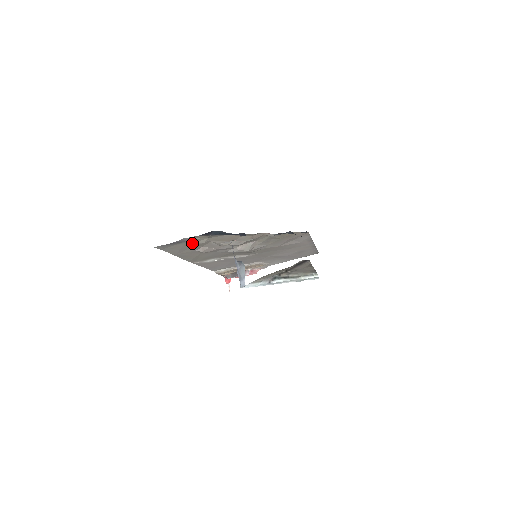
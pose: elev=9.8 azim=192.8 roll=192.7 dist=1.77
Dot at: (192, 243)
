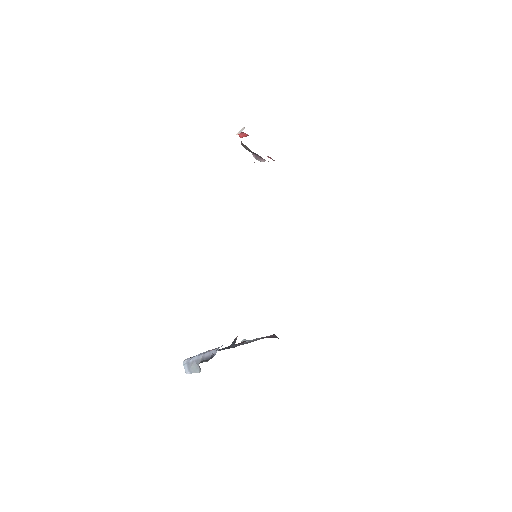
Dot at: occluded
